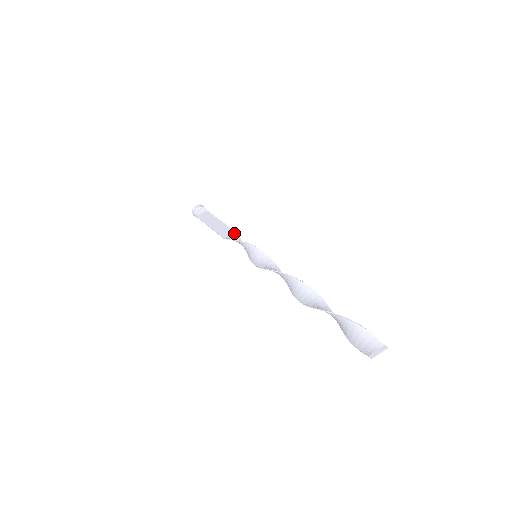
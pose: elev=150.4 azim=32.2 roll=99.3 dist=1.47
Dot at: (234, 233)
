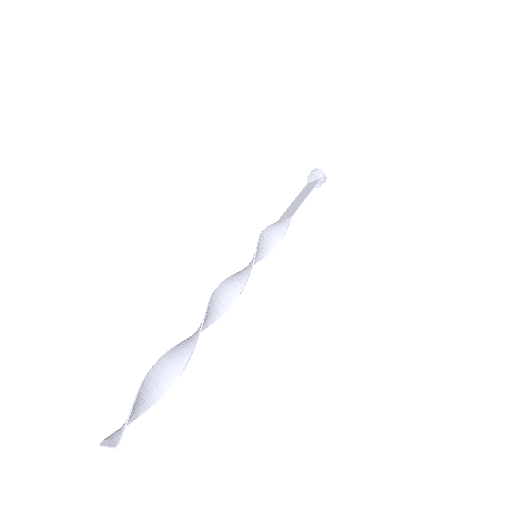
Dot at: (289, 217)
